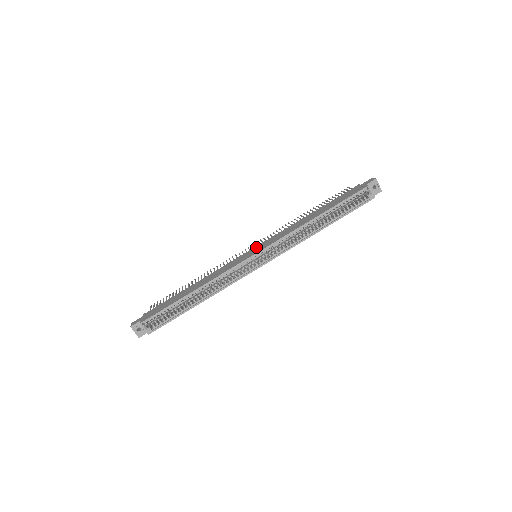
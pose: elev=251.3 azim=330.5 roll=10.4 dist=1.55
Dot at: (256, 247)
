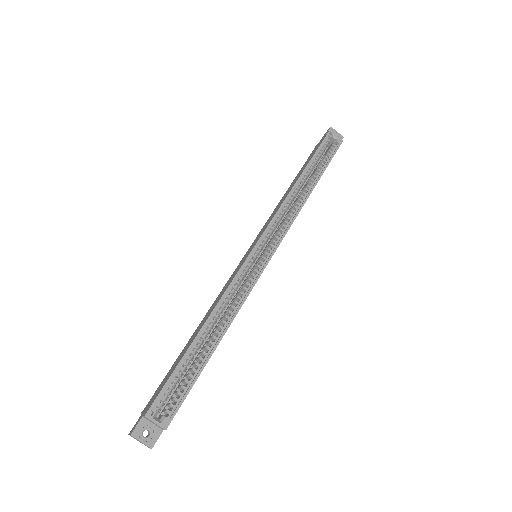
Dot at: (250, 247)
